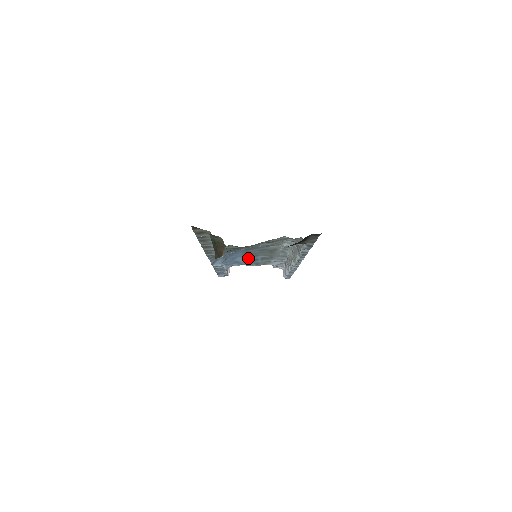
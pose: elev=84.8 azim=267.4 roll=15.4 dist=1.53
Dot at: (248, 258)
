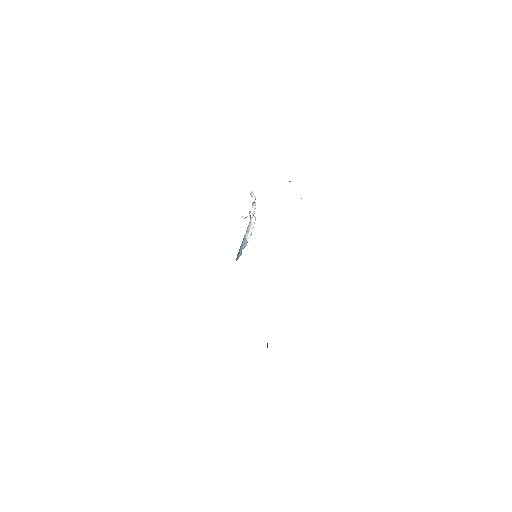
Dot at: occluded
